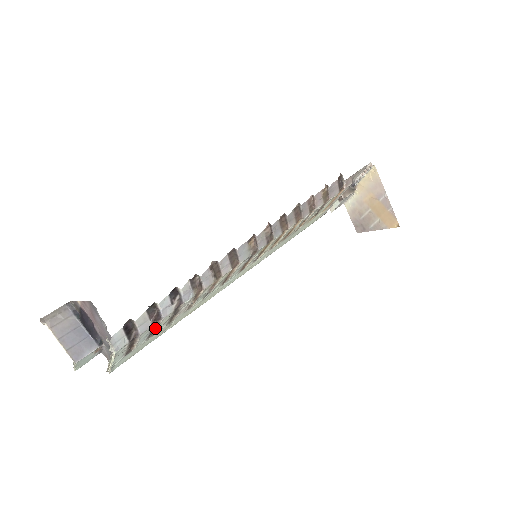
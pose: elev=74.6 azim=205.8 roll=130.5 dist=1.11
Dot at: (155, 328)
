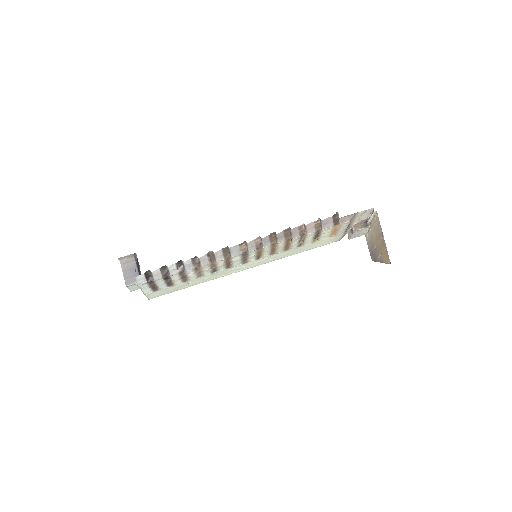
Dot at: (169, 281)
